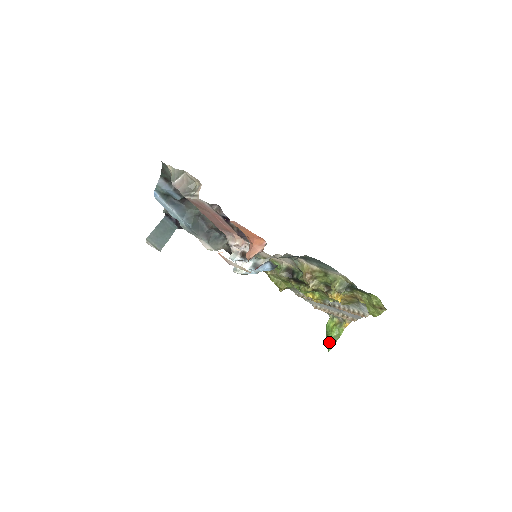
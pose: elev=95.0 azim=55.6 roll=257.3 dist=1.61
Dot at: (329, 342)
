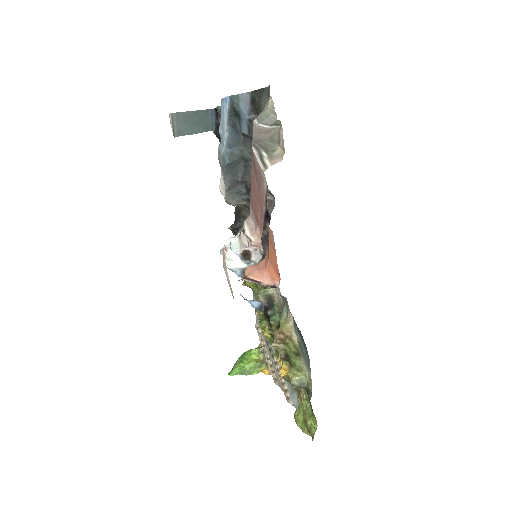
Dot at: (237, 368)
